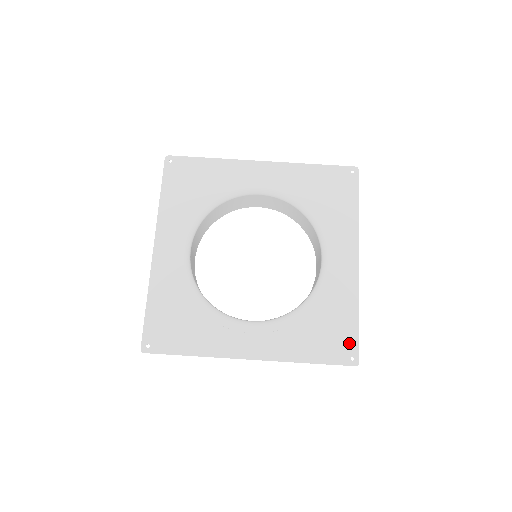
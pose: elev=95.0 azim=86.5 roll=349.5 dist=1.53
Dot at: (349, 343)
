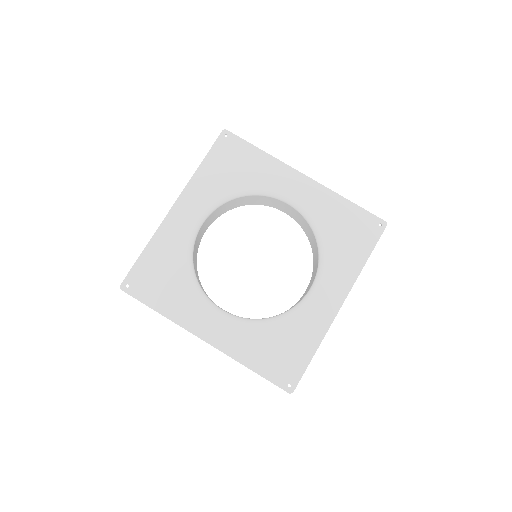
Dot at: (294, 371)
